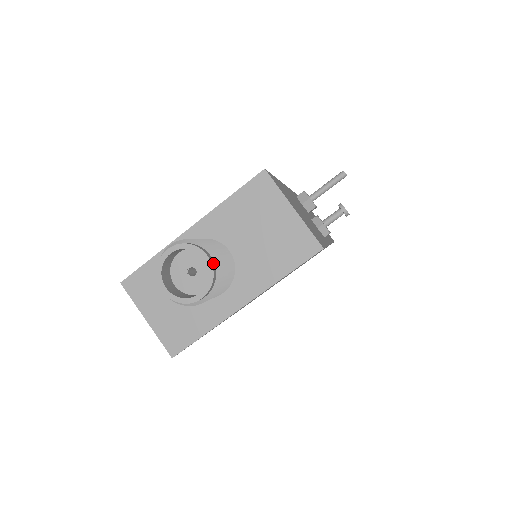
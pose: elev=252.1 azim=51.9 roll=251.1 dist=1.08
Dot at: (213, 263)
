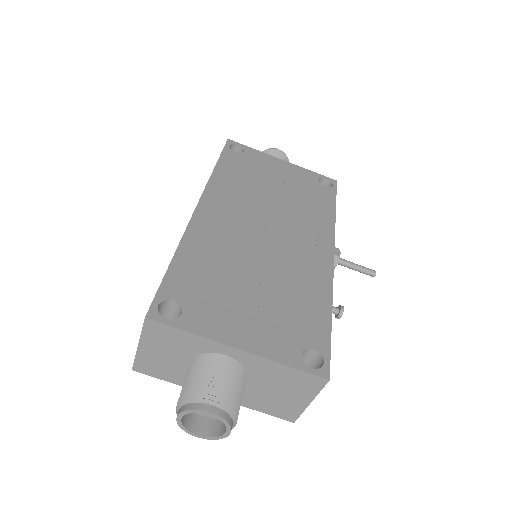
Dot at: (228, 432)
